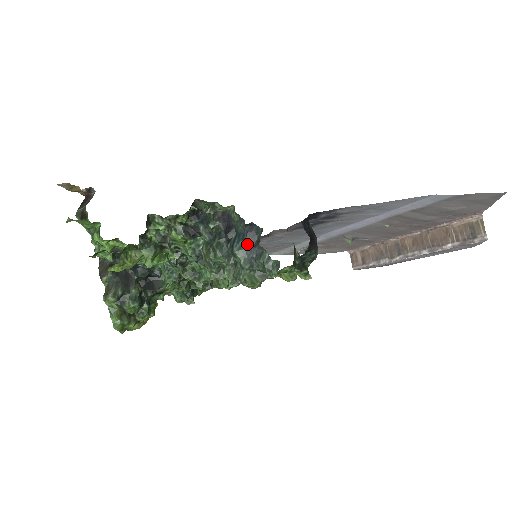
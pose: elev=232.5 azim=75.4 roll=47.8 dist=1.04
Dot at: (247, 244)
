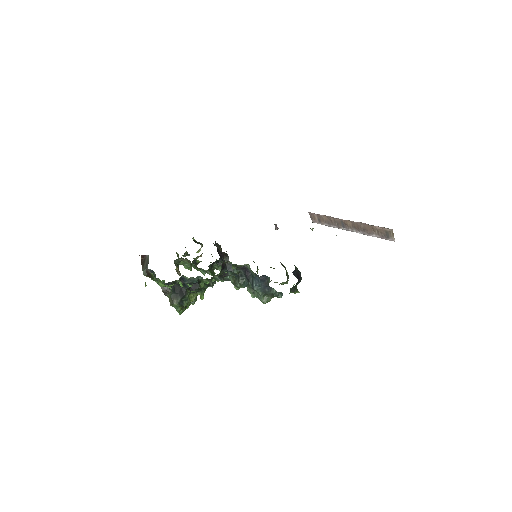
Dot at: (262, 285)
